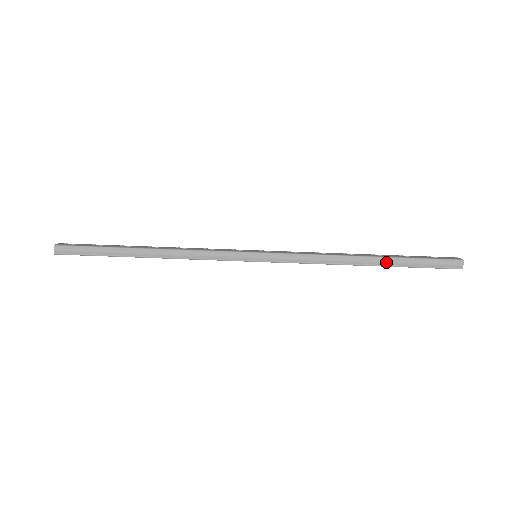
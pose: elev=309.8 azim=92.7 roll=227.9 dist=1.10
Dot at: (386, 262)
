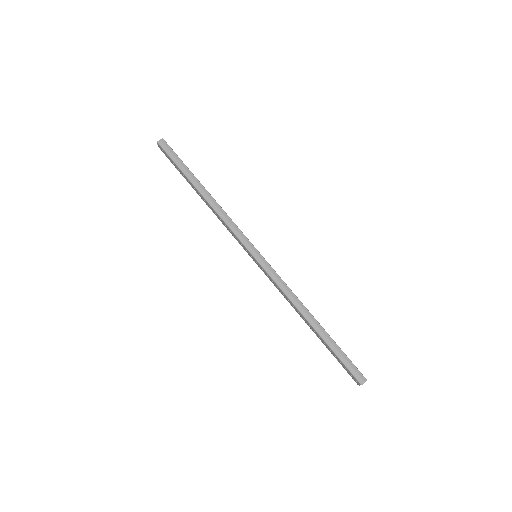
Dot at: (323, 334)
